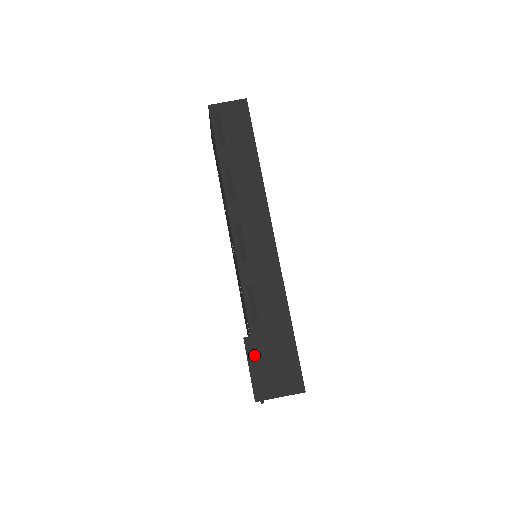
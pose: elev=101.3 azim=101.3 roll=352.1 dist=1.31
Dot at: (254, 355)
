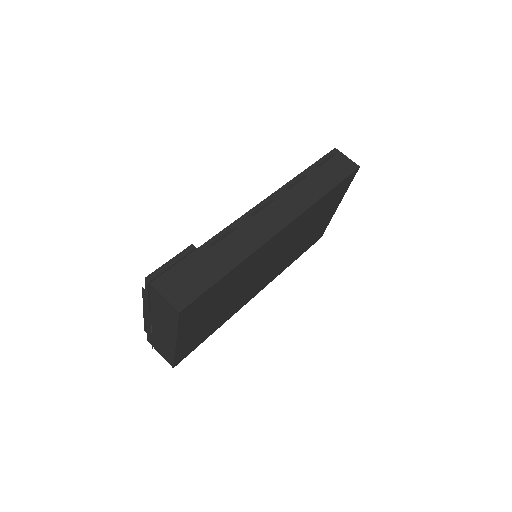
Dot at: (184, 258)
